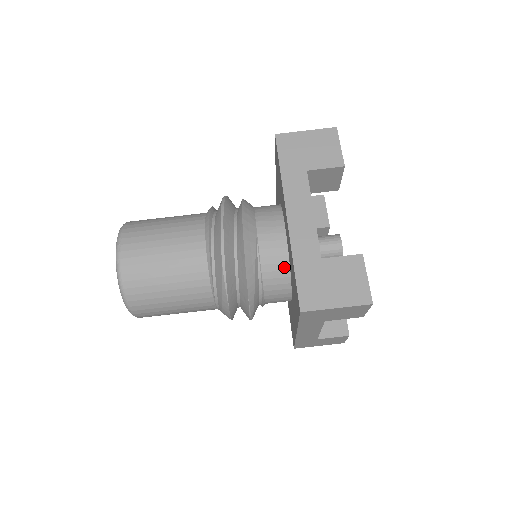
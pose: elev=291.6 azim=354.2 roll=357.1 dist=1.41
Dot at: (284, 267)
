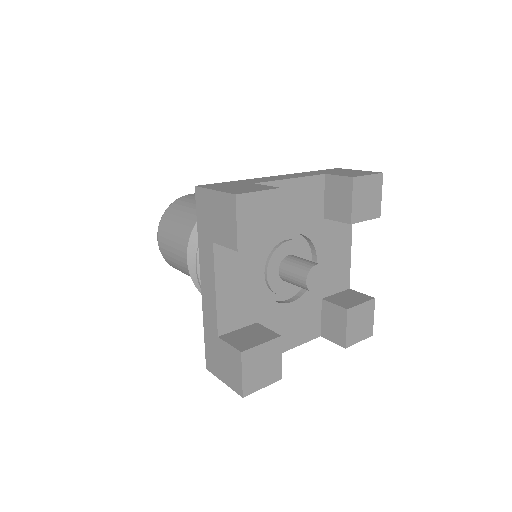
Dot at: occluded
